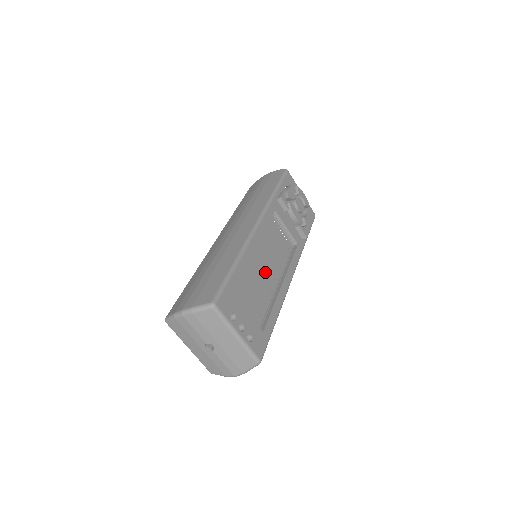
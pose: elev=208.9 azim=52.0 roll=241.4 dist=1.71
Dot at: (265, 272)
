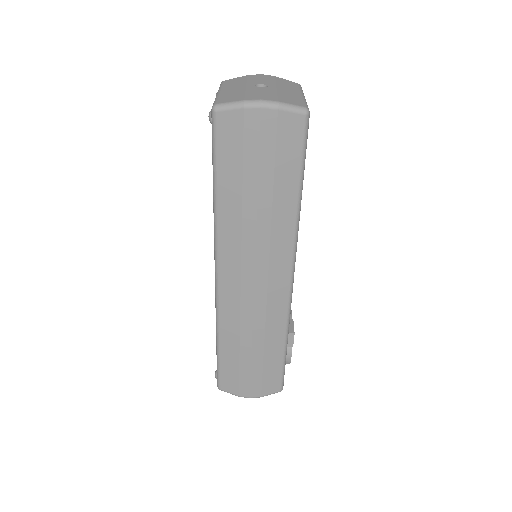
Dot at: occluded
